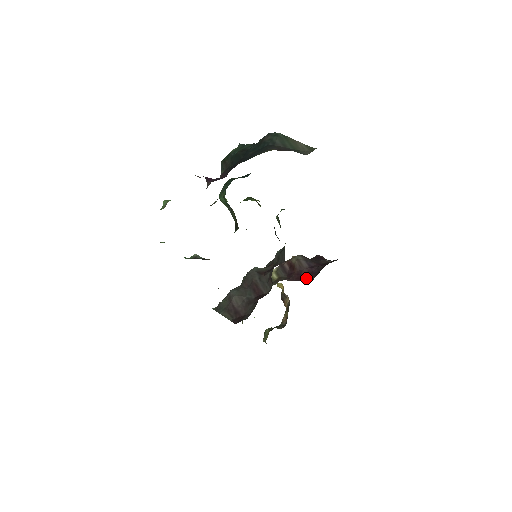
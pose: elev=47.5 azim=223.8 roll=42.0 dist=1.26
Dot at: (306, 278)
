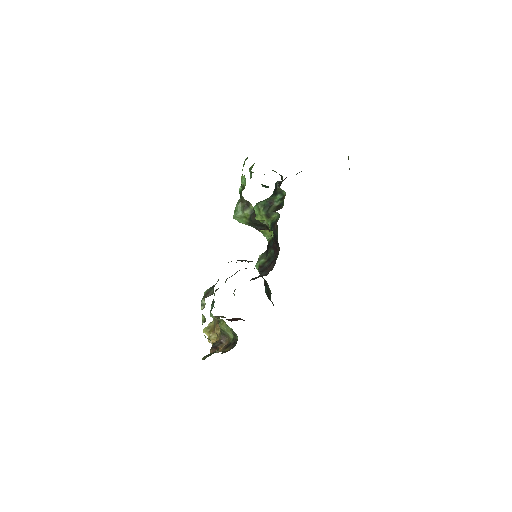
Dot at: occluded
